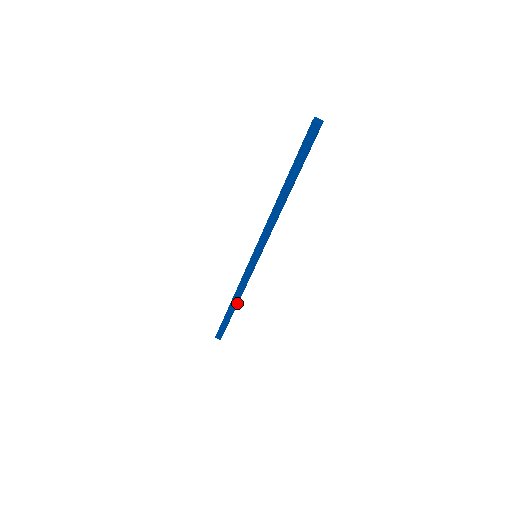
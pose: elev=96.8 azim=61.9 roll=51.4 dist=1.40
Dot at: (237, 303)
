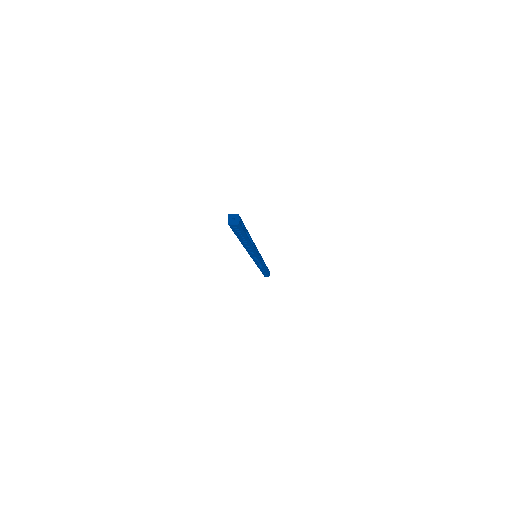
Dot at: (265, 269)
